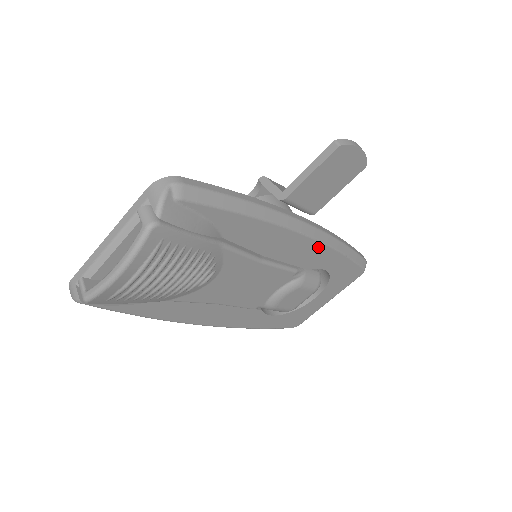
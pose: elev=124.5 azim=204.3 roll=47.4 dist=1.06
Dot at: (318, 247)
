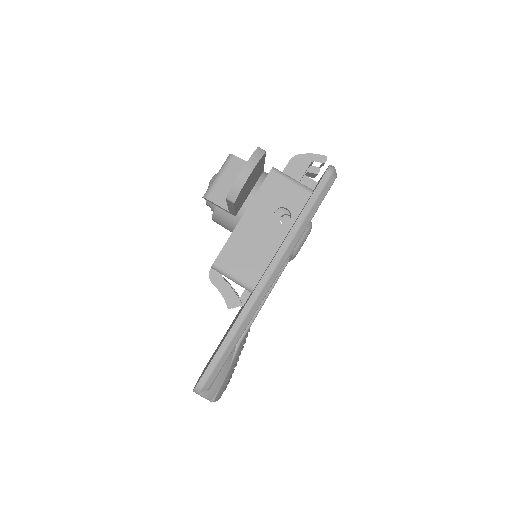
Dot at: (287, 259)
